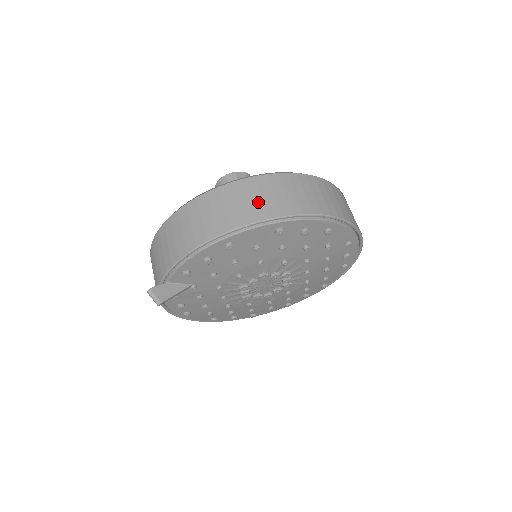
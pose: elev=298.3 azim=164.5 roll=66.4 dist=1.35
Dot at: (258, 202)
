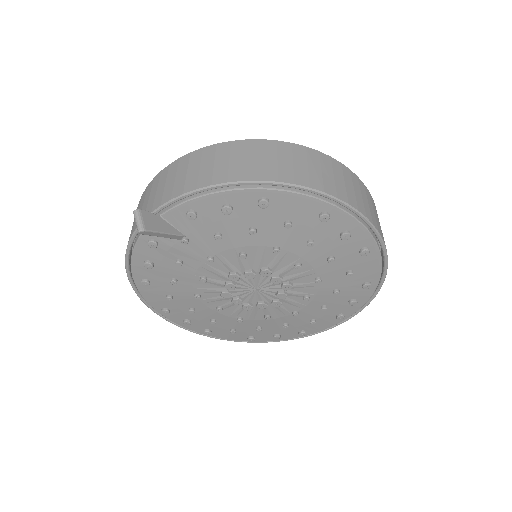
Dot at: (317, 173)
